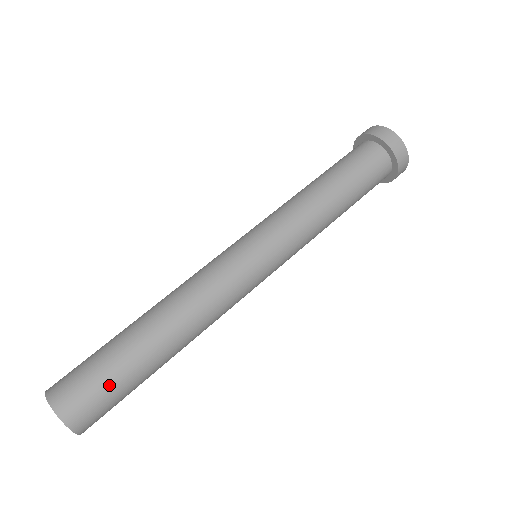
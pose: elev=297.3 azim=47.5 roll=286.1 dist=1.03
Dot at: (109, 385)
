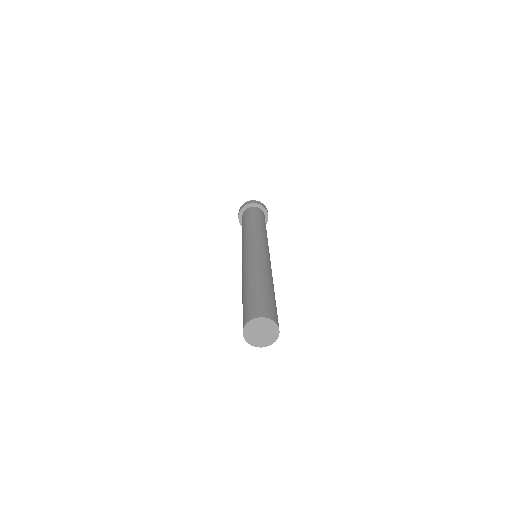
Dot at: (259, 299)
